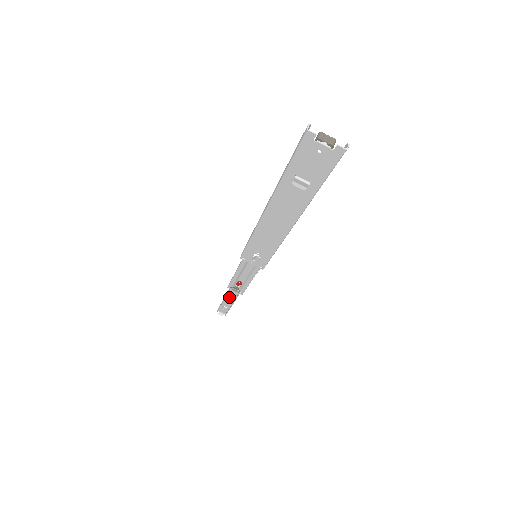
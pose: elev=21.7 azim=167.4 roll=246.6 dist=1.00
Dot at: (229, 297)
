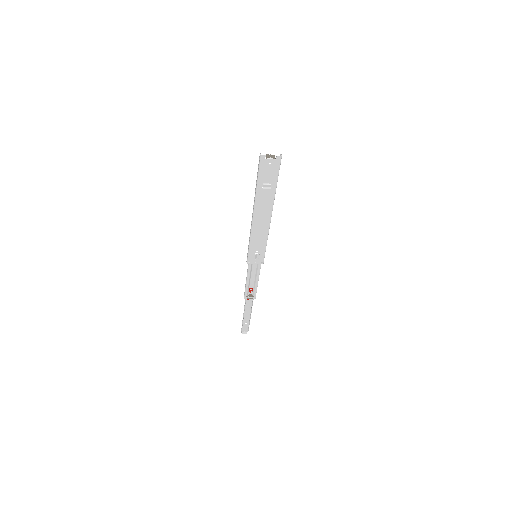
Dot at: (247, 310)
